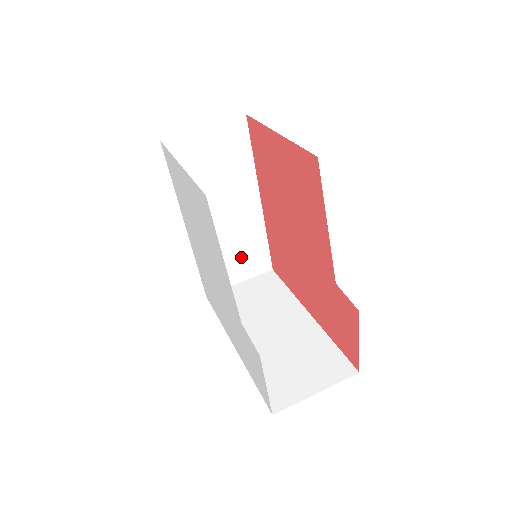
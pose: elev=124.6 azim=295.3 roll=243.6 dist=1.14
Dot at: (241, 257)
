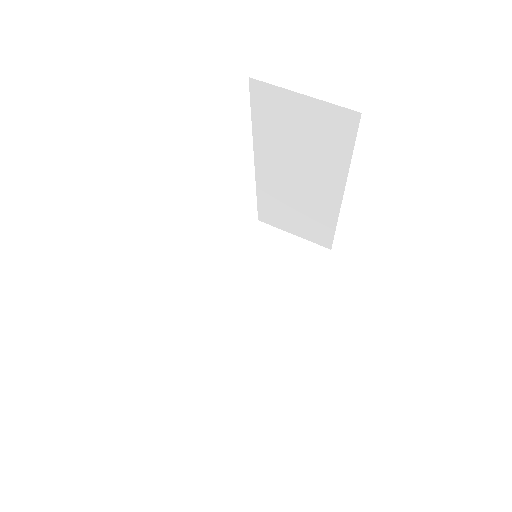
Dot at: (302, 220)
